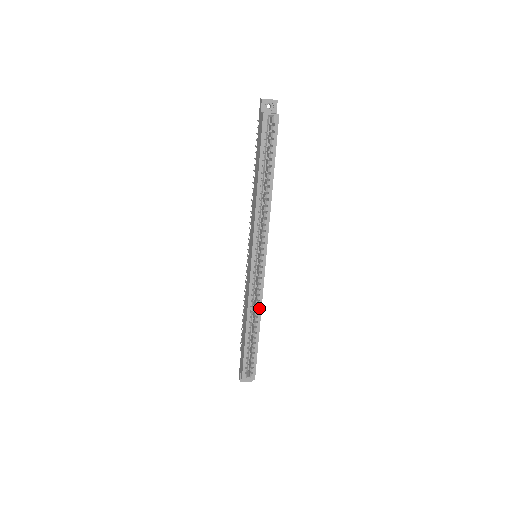
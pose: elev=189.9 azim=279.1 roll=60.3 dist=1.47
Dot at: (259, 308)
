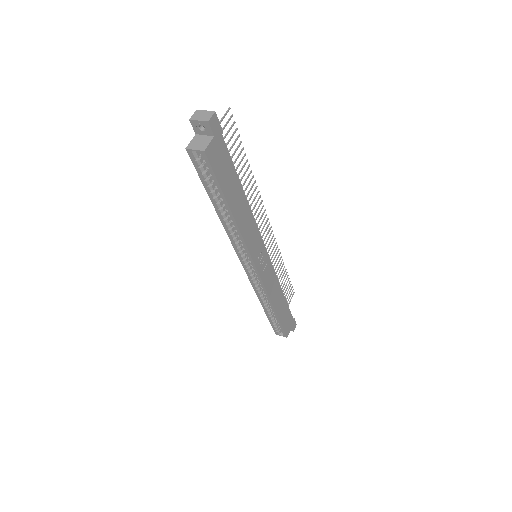
Dot at: (268, 299)
